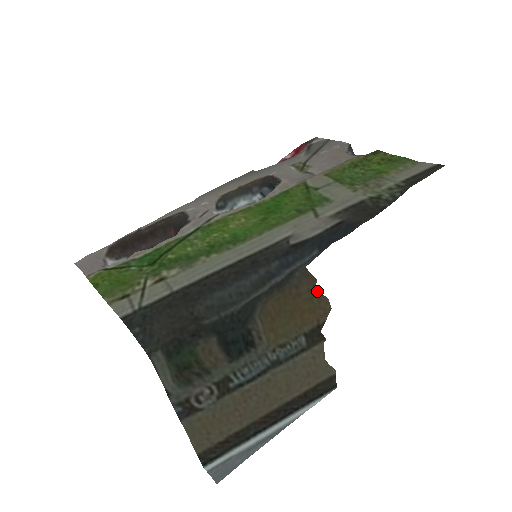
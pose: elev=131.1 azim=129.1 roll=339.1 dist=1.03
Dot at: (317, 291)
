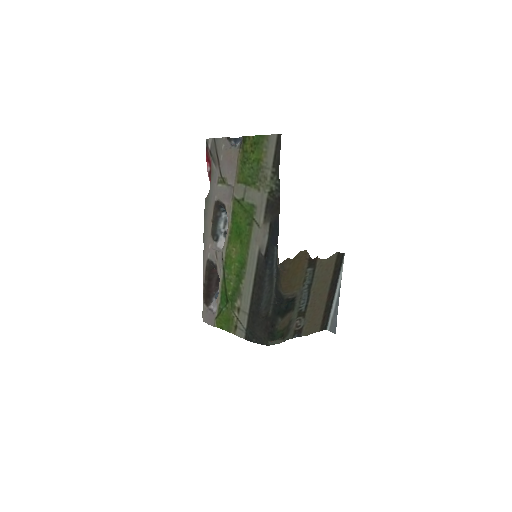
Dot at: (293, 258)
